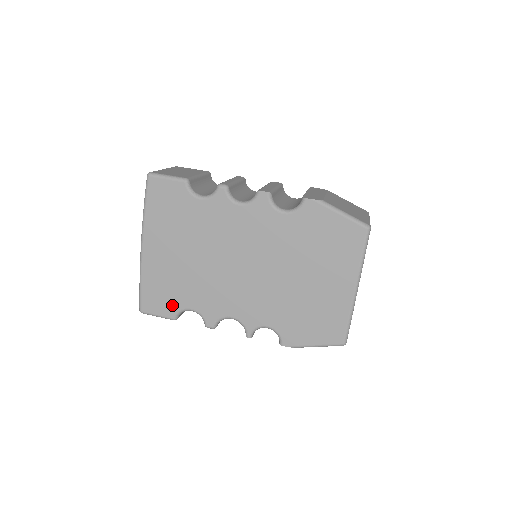
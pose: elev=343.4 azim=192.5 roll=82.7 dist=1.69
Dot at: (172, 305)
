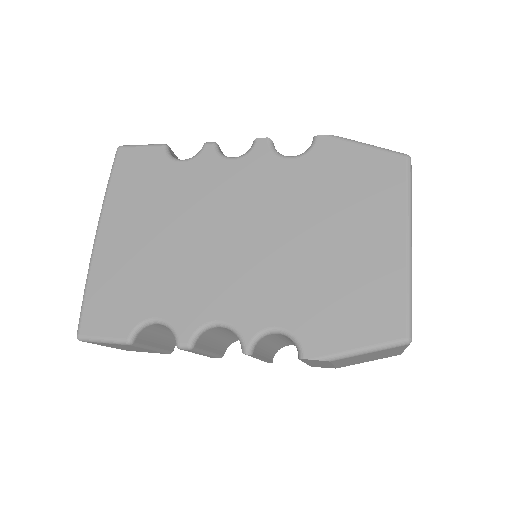
Dot at: (128, 316)
